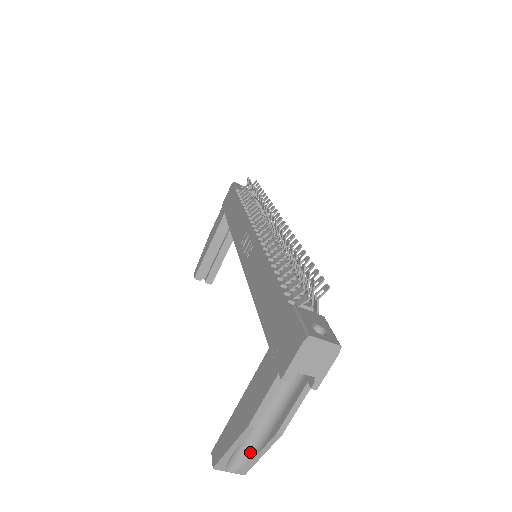
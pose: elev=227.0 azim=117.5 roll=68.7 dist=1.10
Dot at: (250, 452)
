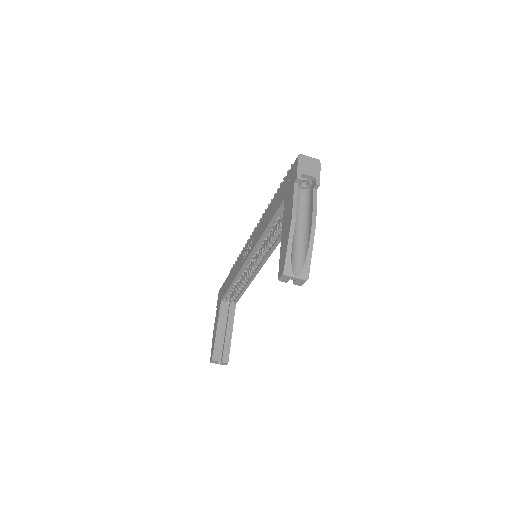
Dot at: (303, 255)
